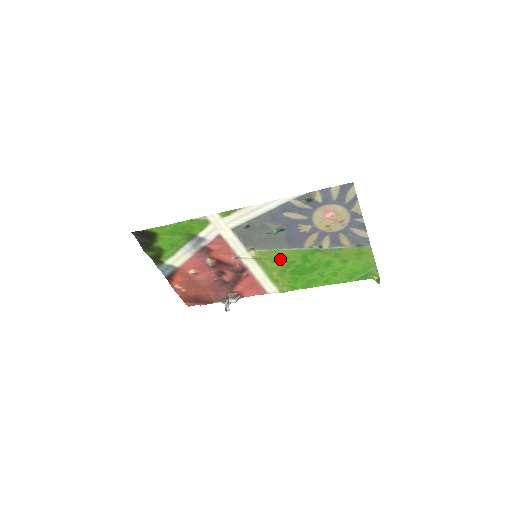
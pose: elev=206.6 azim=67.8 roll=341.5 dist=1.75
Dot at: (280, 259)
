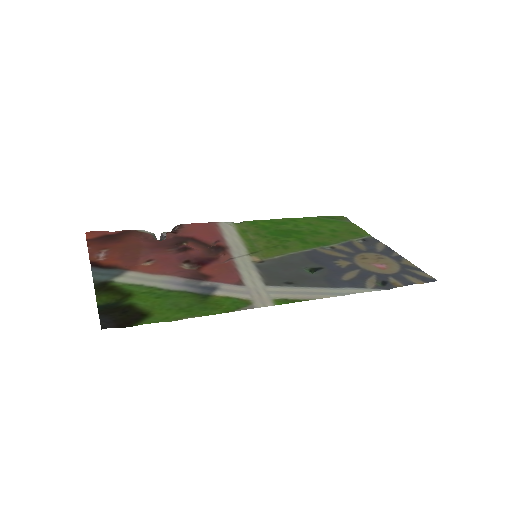
Dot at: (277, 246)
